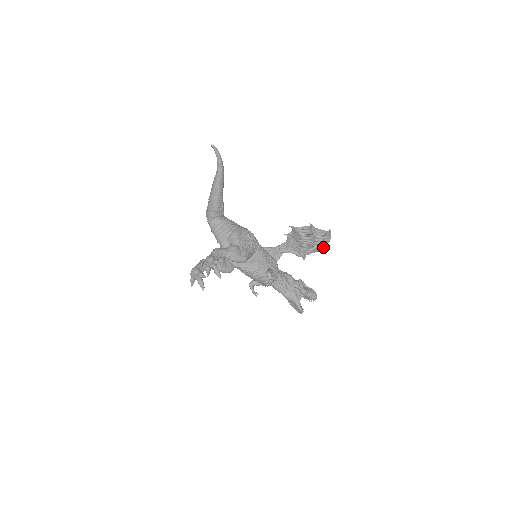
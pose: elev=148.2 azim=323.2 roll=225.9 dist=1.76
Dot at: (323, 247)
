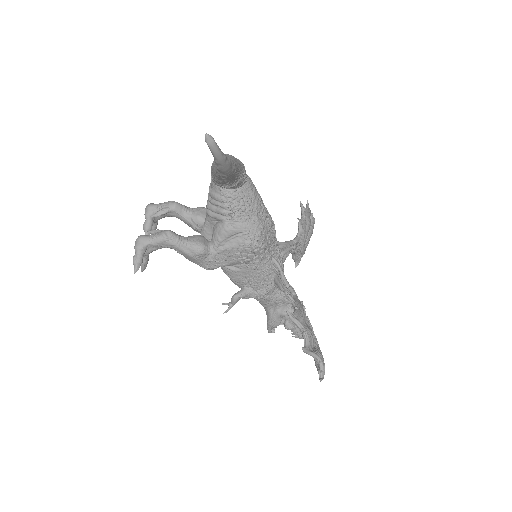
Dot at: (315, 361)
